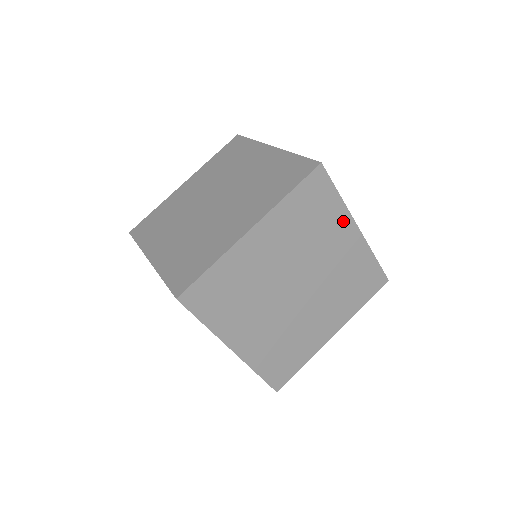
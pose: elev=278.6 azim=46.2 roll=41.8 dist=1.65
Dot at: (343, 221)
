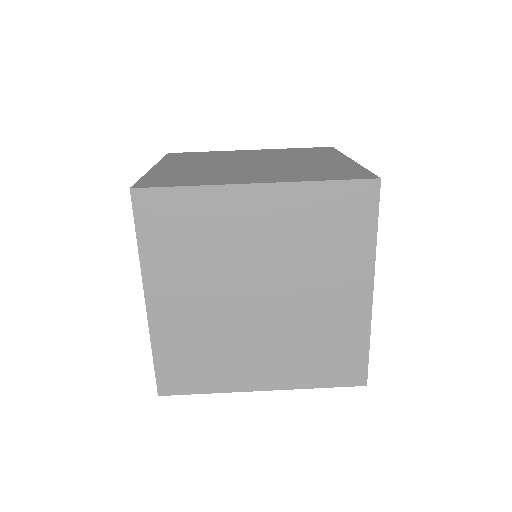
Dot at: (361, 267)
